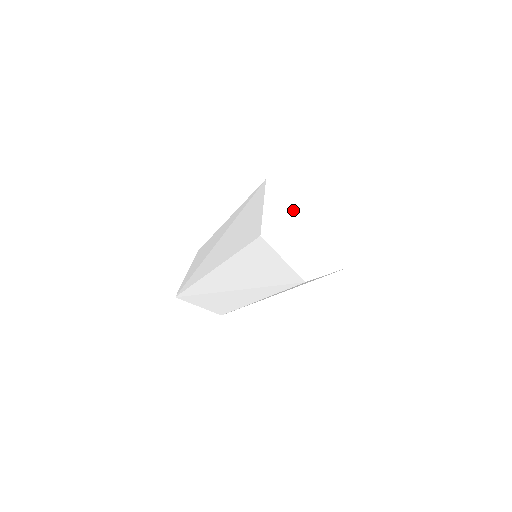
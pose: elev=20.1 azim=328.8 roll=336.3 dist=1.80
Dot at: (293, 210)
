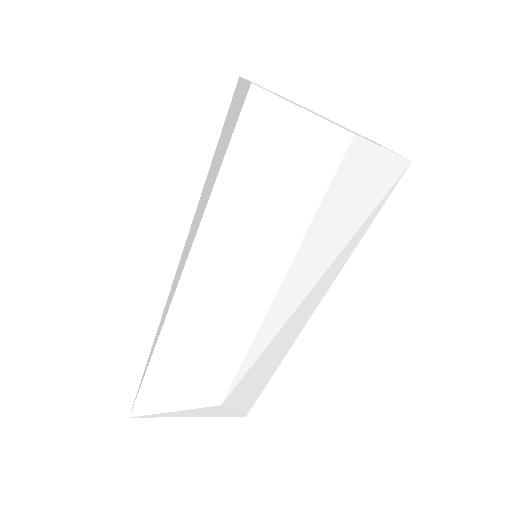
Dot at: occluded
